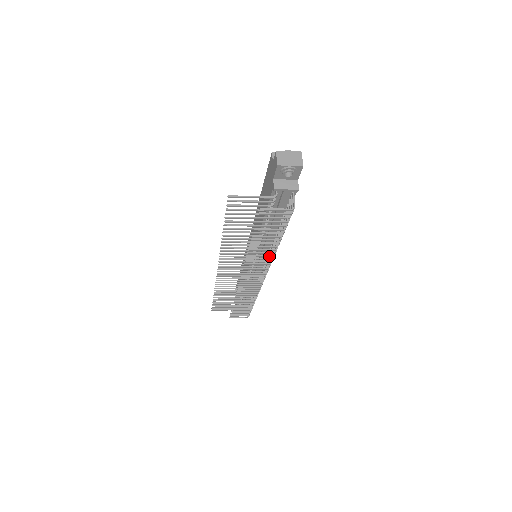
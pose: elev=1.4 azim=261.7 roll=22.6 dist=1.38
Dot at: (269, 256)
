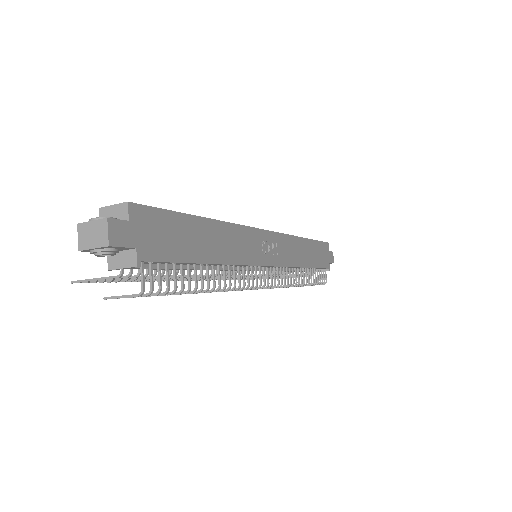
Dot at: occluded
